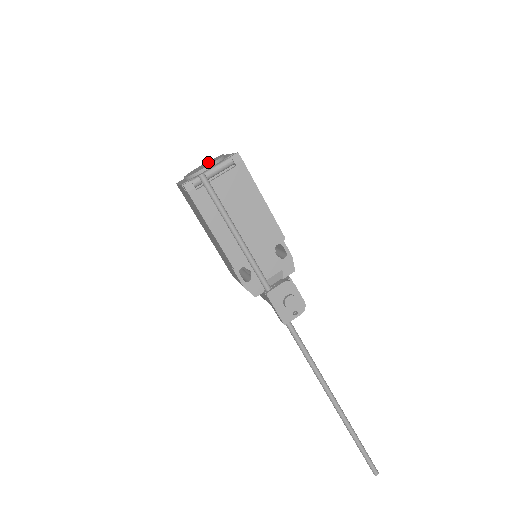
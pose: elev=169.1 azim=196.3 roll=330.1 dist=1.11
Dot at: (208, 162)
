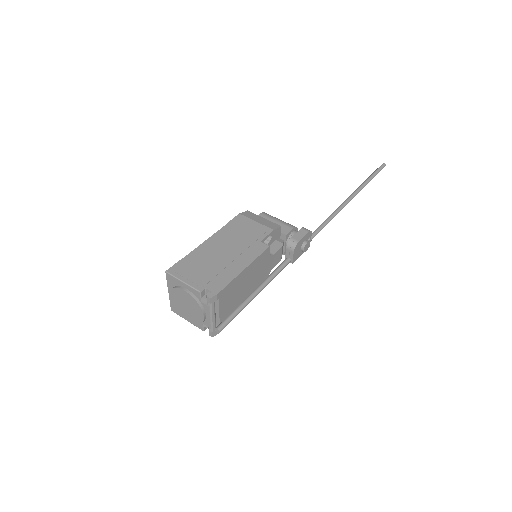
Dot at: (181, 299)
